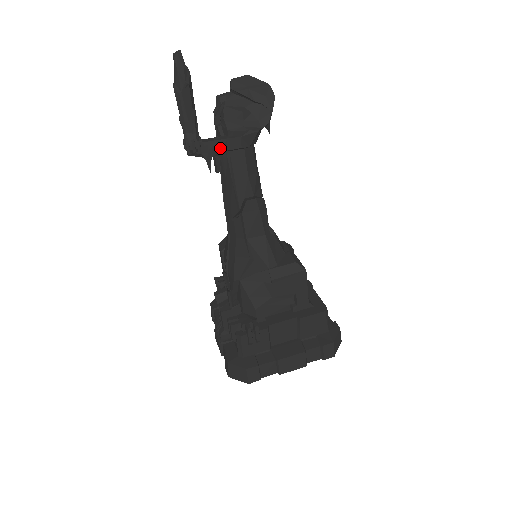
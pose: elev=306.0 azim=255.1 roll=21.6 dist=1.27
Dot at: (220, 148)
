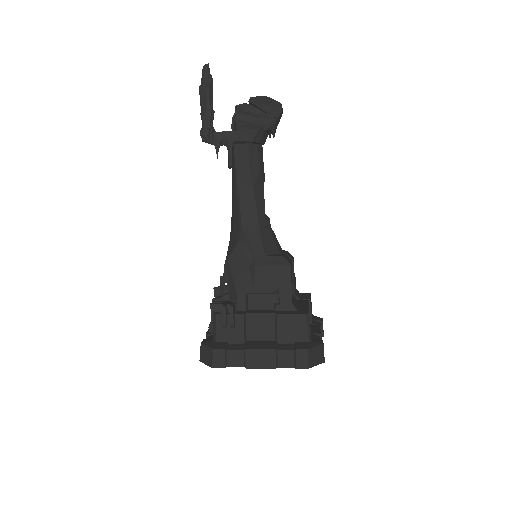
Dot at: (227, 138)
